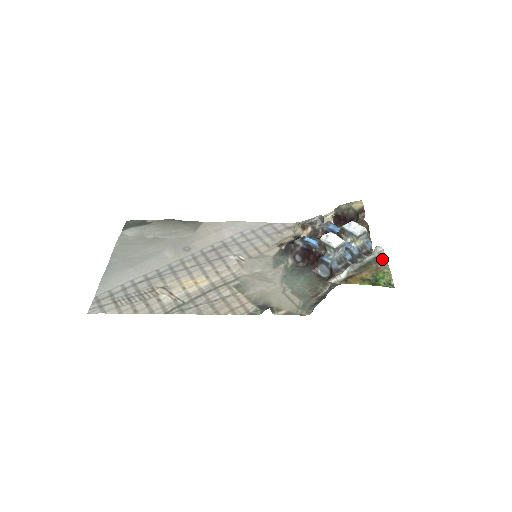
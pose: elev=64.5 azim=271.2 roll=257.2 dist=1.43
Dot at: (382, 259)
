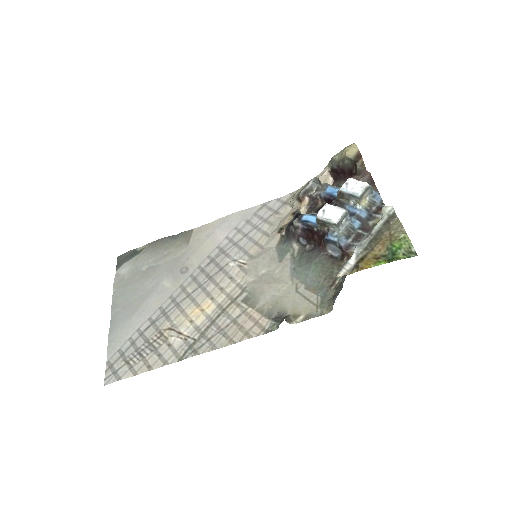
Dot at: (394, 221)
